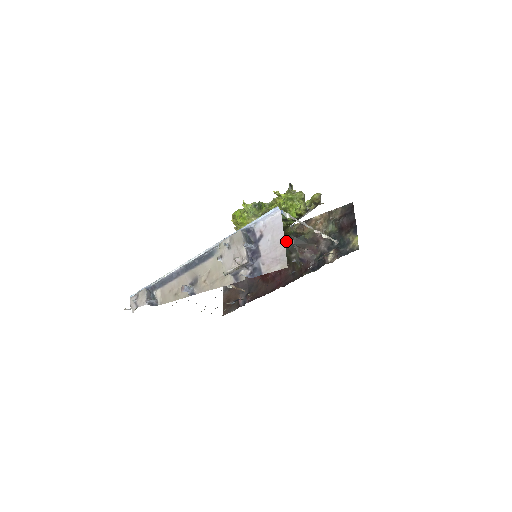
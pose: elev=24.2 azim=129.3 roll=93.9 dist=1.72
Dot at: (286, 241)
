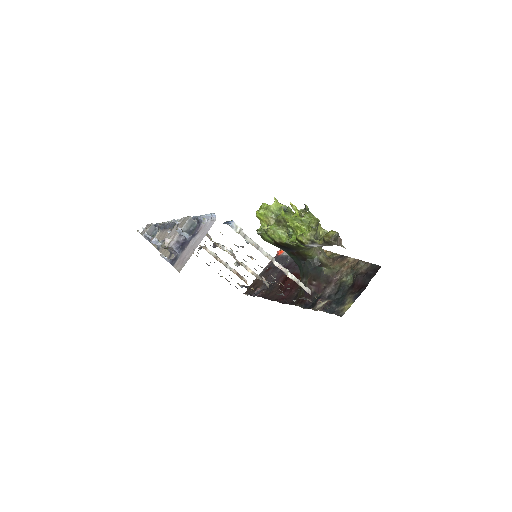
Dot at: (305, 262)
